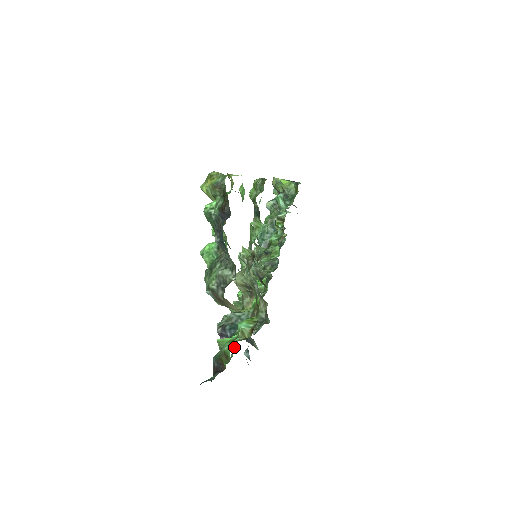
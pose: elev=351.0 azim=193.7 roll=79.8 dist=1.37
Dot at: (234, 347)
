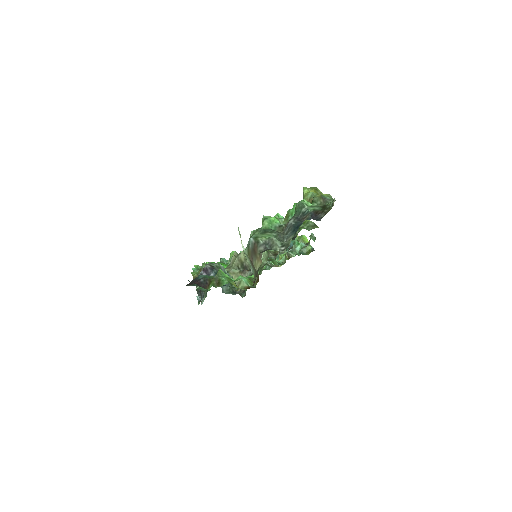
Dot at: occluded
